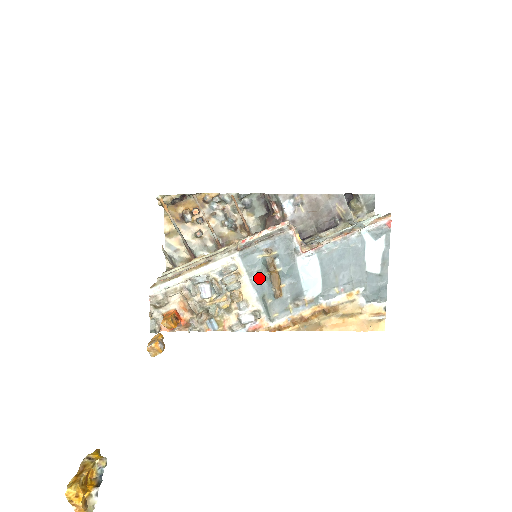
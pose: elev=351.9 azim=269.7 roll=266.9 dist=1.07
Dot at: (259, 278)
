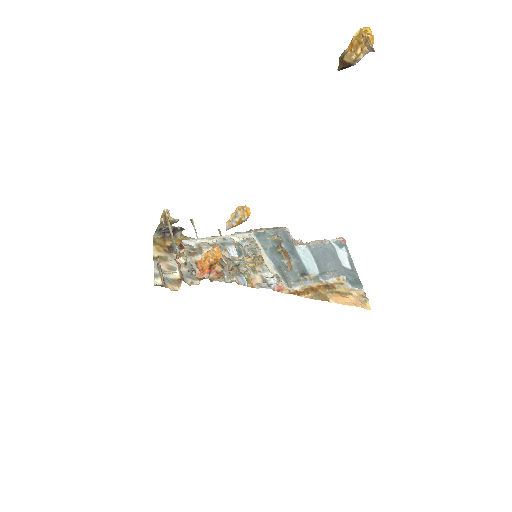
Dot at: (272, 253)
